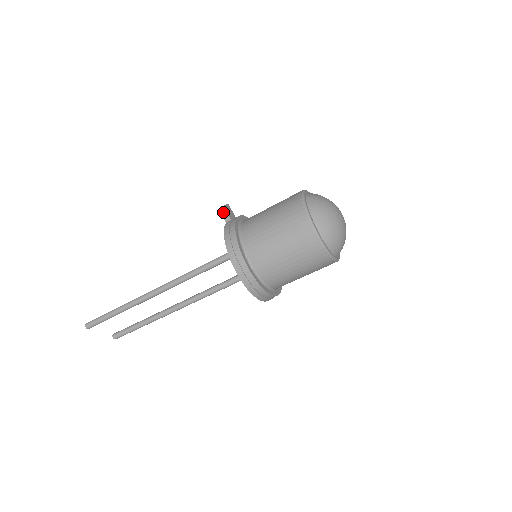
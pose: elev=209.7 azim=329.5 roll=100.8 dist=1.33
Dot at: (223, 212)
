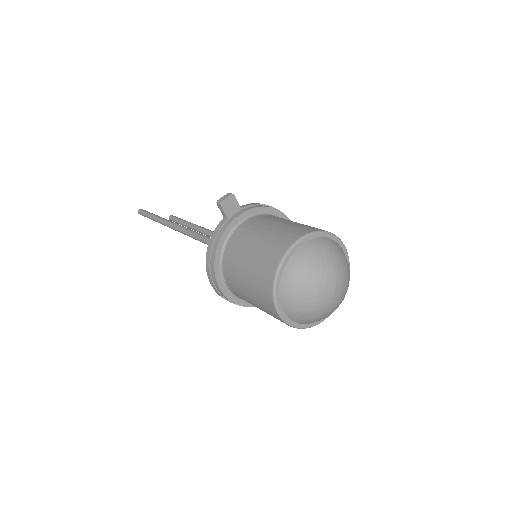
Dot at: (220, 208)
